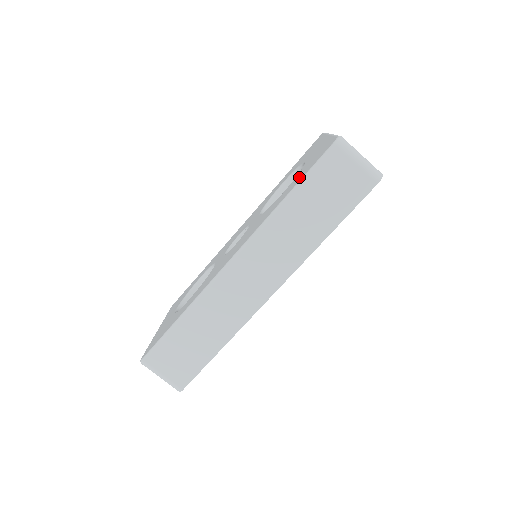
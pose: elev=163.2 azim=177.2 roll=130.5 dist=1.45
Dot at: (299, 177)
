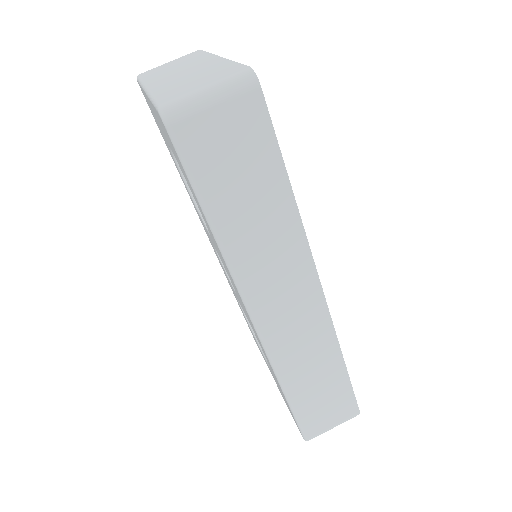
Dot at: occluded
